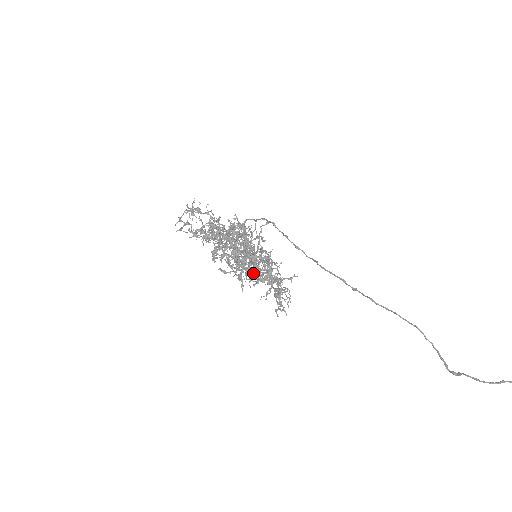
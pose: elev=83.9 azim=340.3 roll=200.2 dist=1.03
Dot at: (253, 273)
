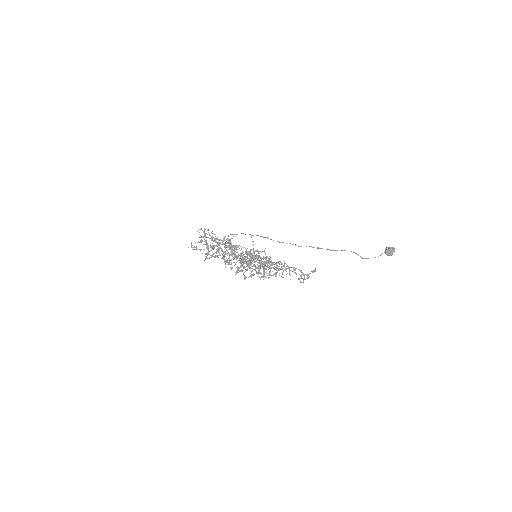
Dot at: occluded
